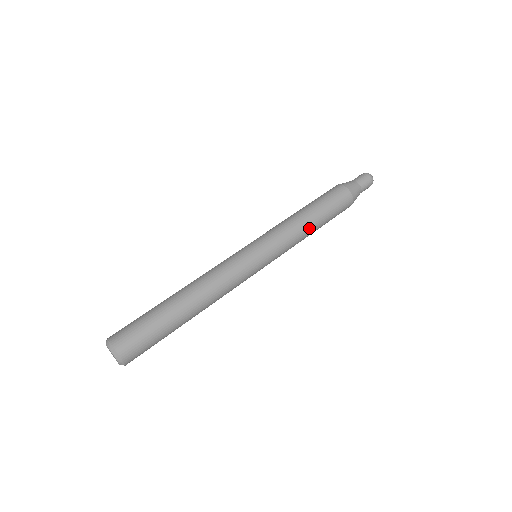
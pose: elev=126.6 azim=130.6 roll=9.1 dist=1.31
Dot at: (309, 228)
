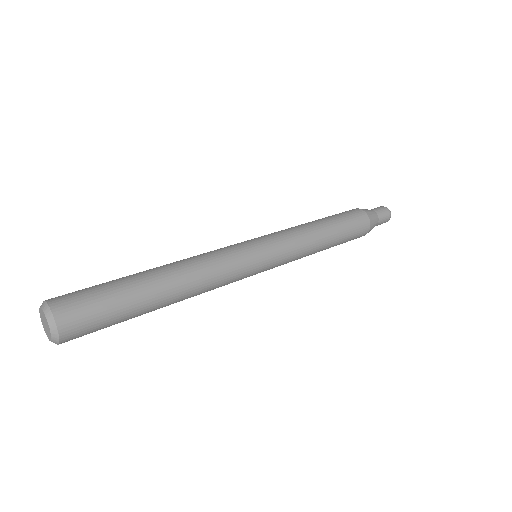
Dot at: (314, 226)
